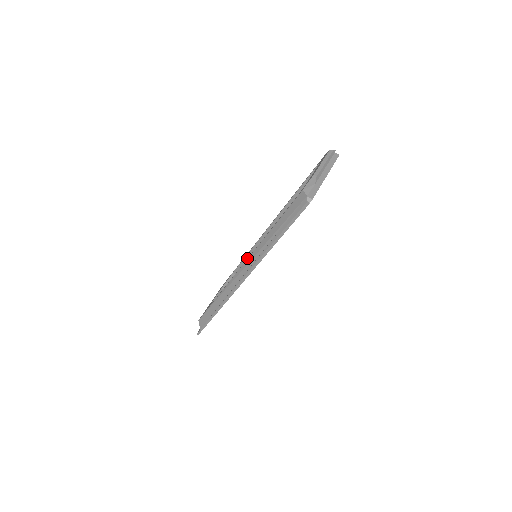
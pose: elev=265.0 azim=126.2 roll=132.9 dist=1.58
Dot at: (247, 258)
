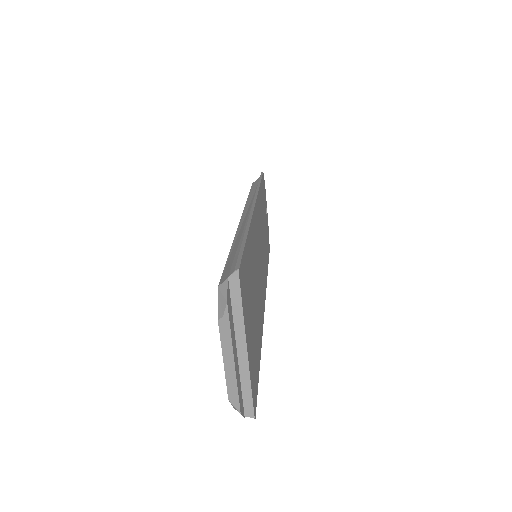
Dot at: occluded
